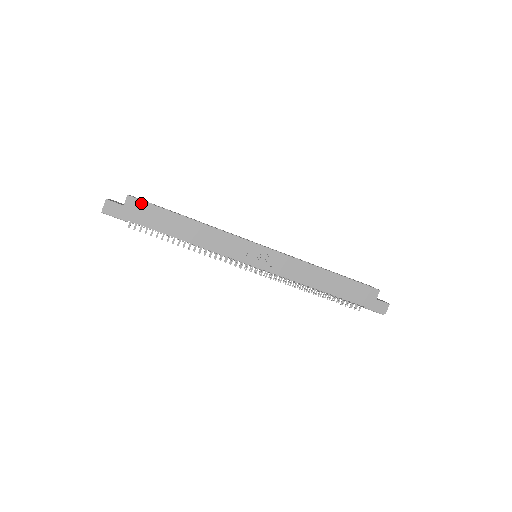
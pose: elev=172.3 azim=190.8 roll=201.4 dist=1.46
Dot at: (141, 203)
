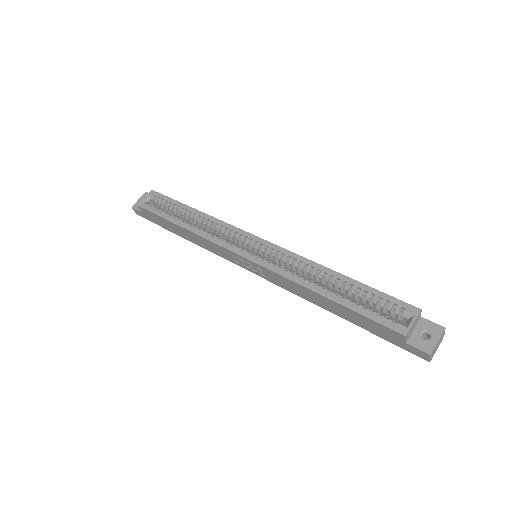
Dot at: (147, 211)
